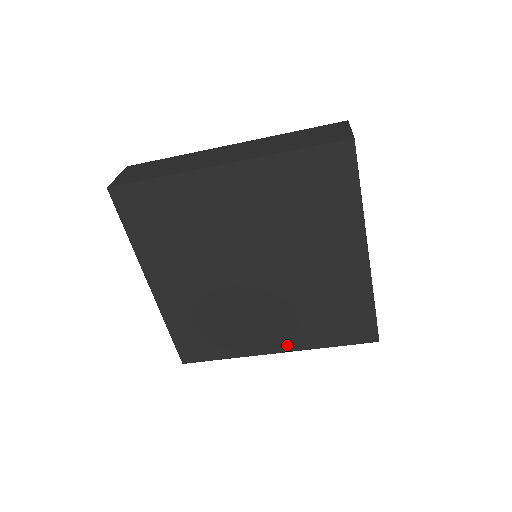
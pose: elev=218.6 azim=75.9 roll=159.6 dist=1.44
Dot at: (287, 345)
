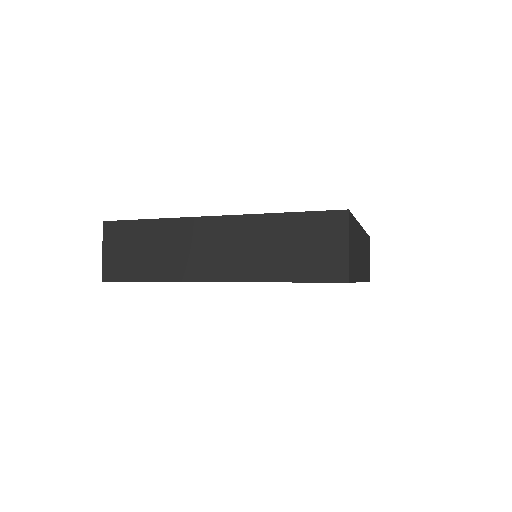
Dot at: occluded
